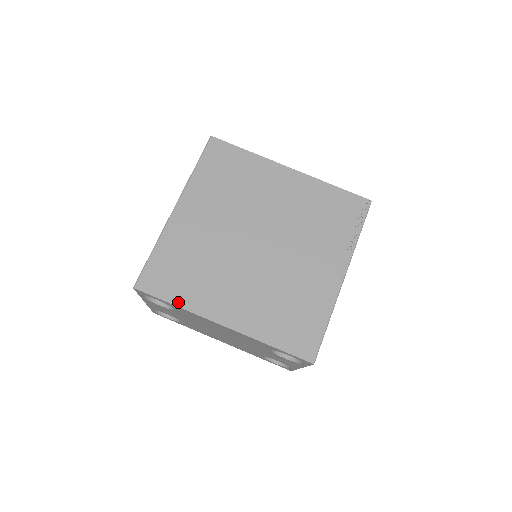
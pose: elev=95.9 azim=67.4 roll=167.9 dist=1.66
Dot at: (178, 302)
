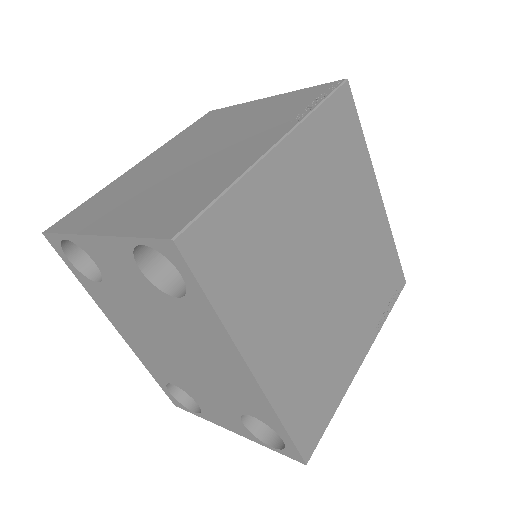
Dot at: (220, 306)
